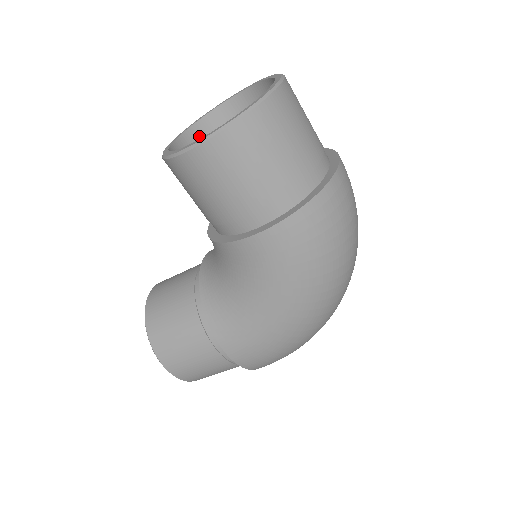
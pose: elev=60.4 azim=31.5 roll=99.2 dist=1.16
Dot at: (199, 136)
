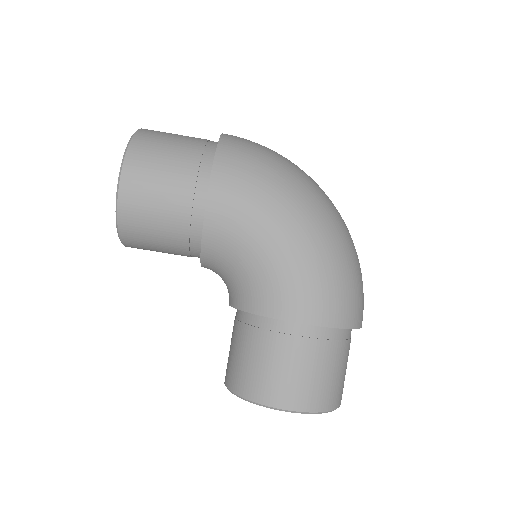
Dot at: occluded
